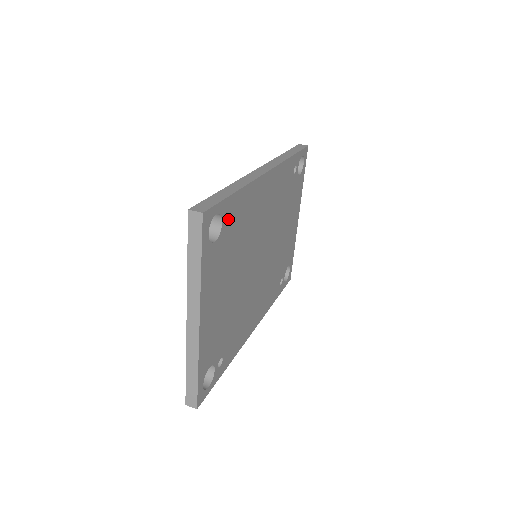
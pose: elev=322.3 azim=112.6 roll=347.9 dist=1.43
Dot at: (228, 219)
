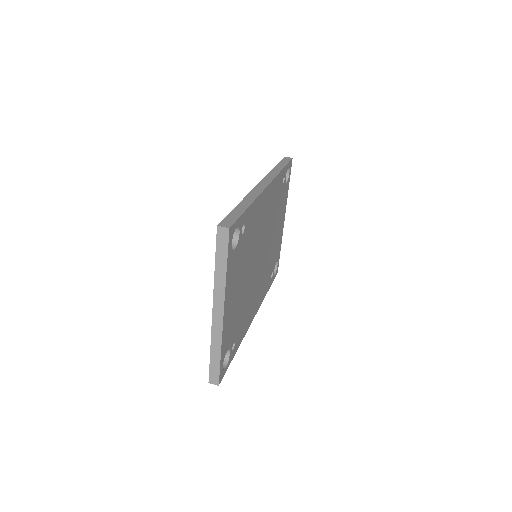
Dot at: (242, 229)
